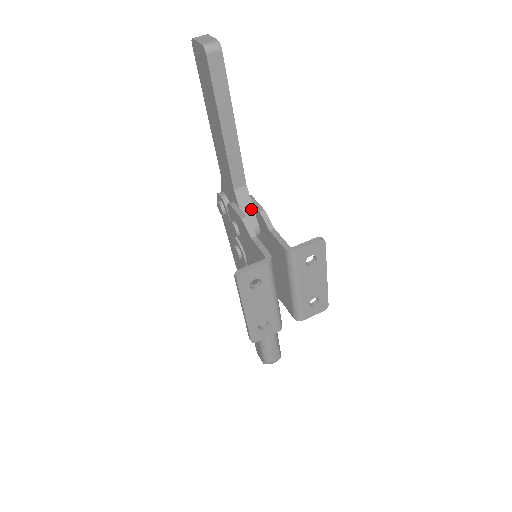
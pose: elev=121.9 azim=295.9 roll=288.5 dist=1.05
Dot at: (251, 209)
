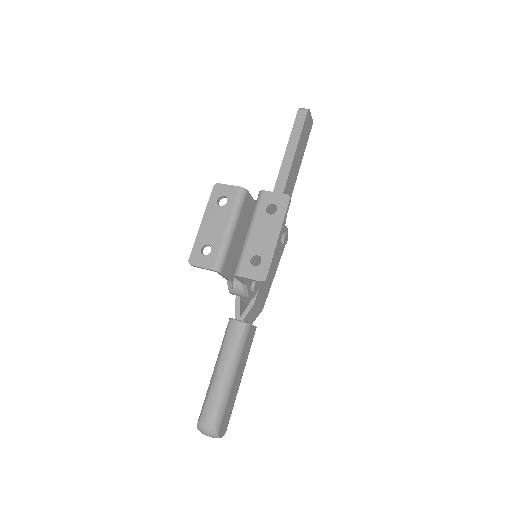
Dot at: occluded
